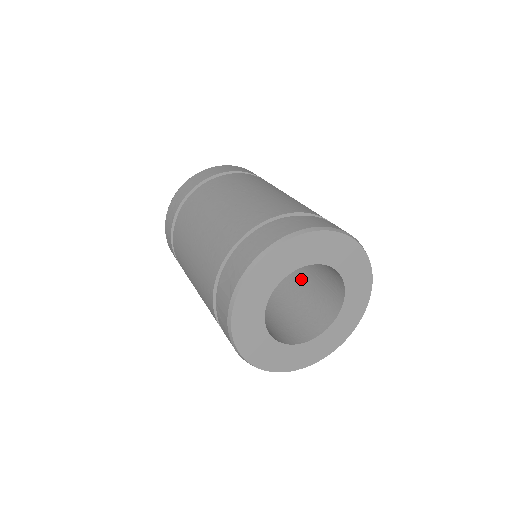
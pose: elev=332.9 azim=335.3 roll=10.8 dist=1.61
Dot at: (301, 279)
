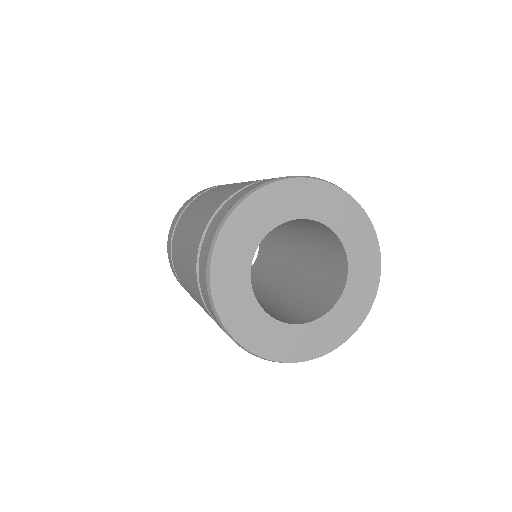
Dot at: (296, 290)
